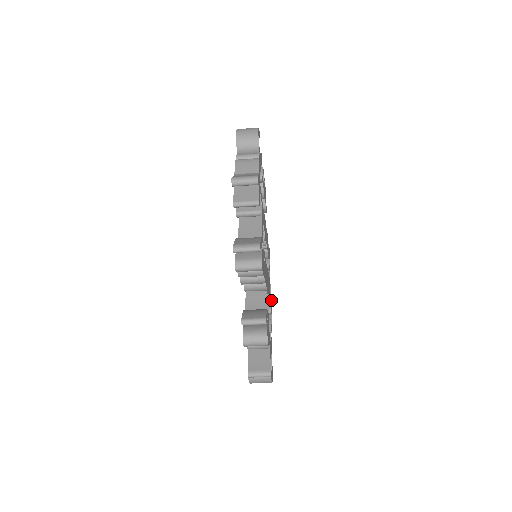
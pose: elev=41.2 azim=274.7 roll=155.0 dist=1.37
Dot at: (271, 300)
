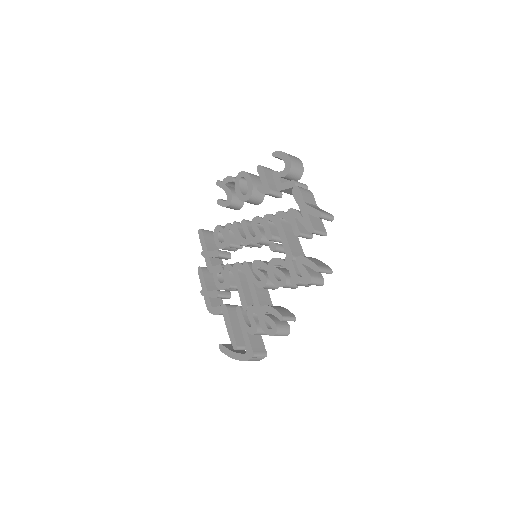
Dot at: occluded
